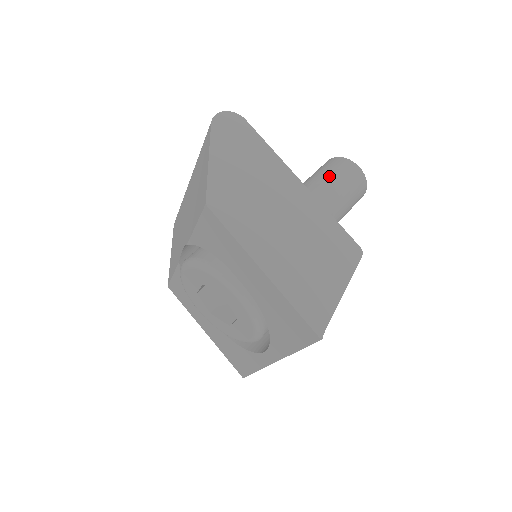
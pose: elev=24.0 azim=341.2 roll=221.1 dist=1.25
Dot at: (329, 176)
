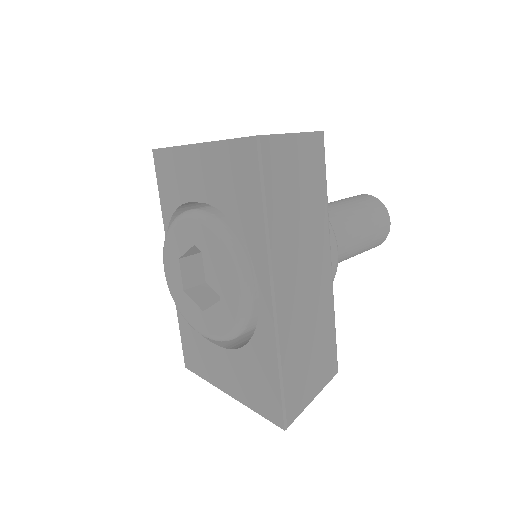
Dot at: occluded
